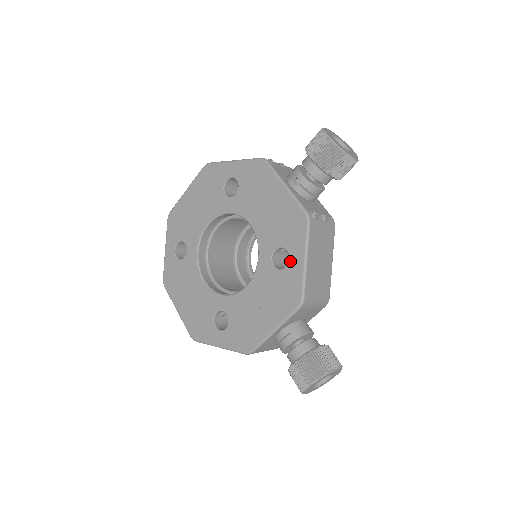
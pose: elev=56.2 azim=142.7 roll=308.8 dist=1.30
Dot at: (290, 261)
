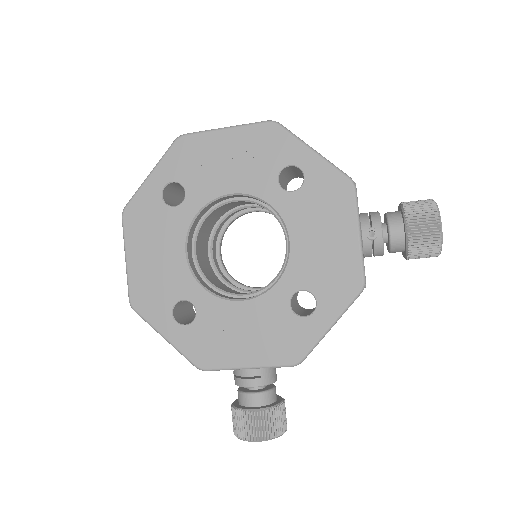
Dot at: (313, 315)
